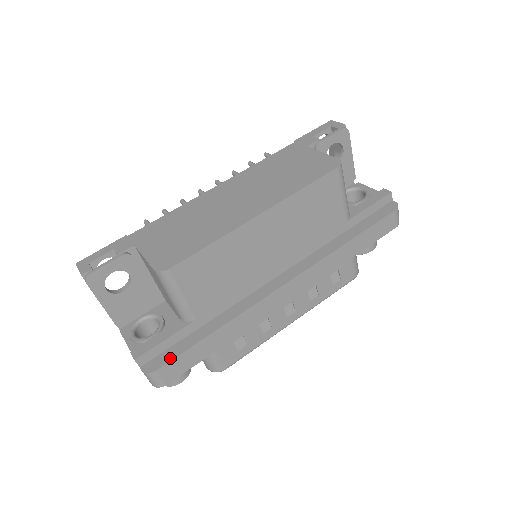
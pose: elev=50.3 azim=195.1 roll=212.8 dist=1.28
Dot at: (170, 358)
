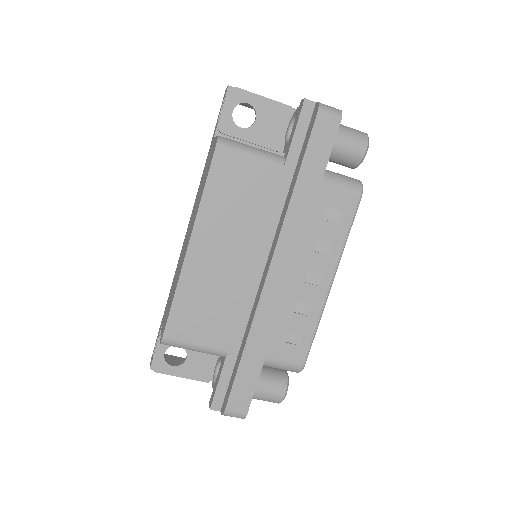
Dot at: (229, 394)
